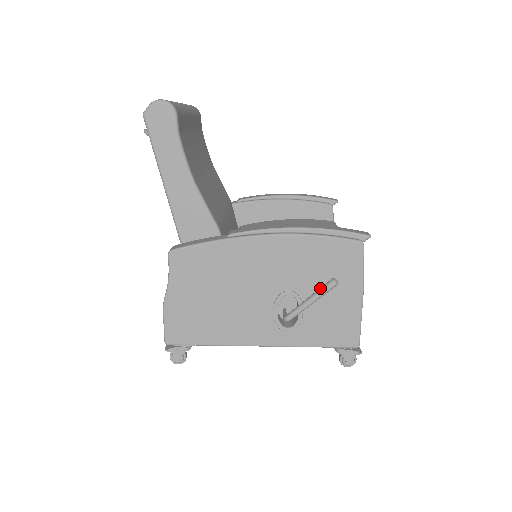
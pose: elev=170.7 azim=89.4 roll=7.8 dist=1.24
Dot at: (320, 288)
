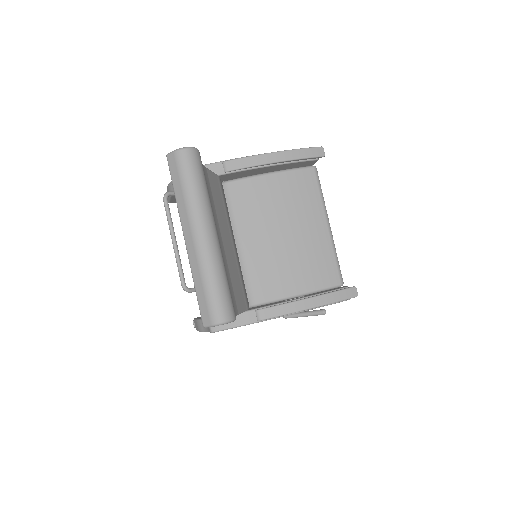
Dot at: (313, 314)
